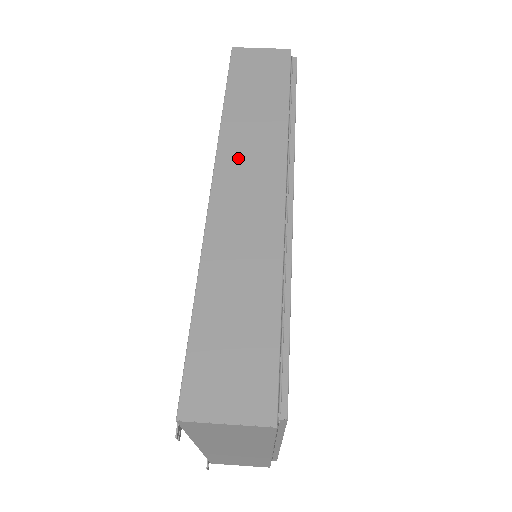
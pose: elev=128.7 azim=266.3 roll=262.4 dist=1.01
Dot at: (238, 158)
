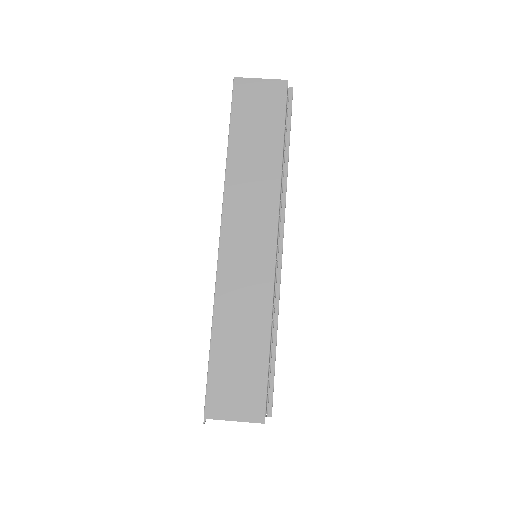
Dot at: (240, 210)
